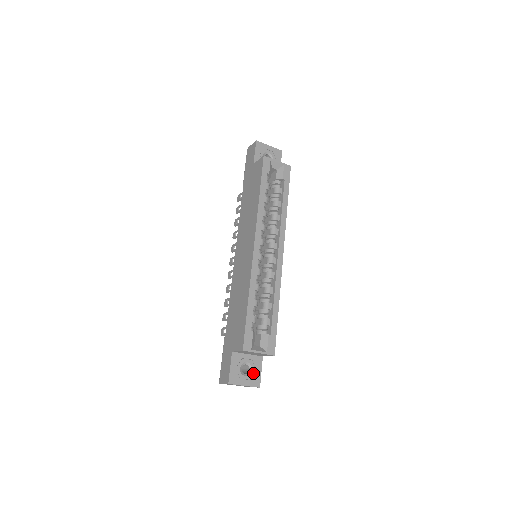
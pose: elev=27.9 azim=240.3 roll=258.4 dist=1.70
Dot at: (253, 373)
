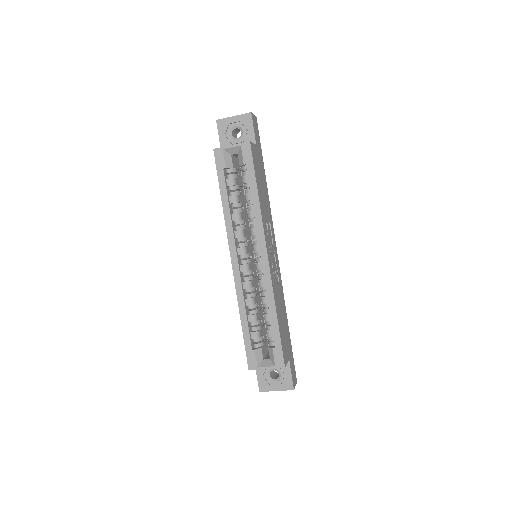
Dot at: (283, 378)
